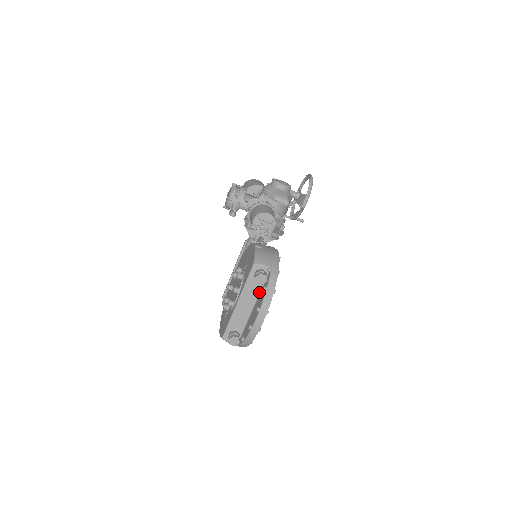
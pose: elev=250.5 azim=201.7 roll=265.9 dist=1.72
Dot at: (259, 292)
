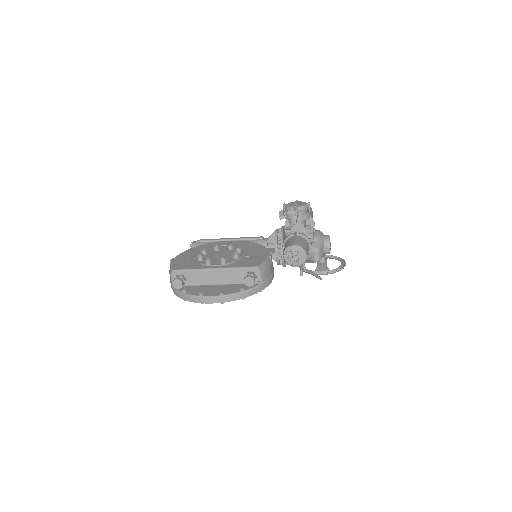
Dot at: (234, 283)
